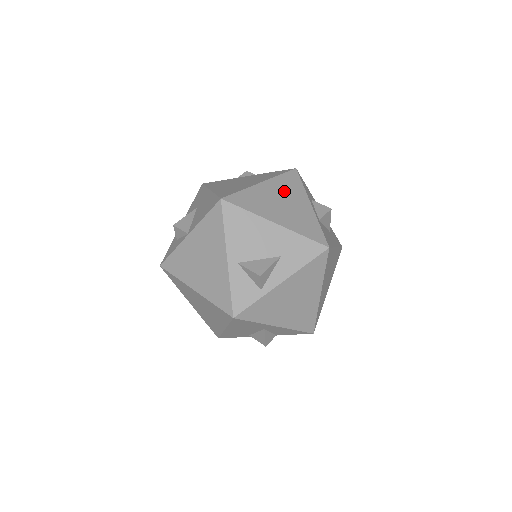
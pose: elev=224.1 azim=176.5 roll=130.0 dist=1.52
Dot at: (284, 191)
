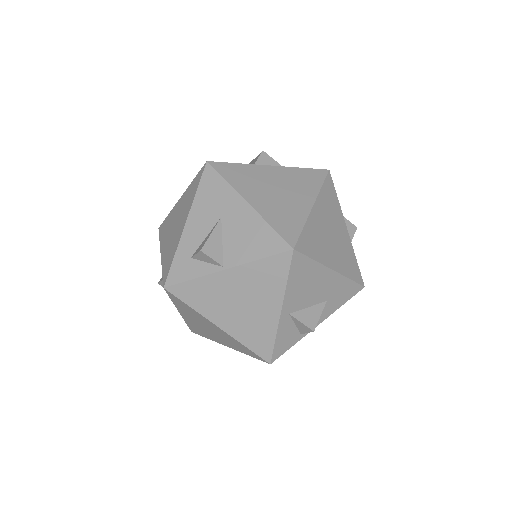
Dot at: (329, 214)
